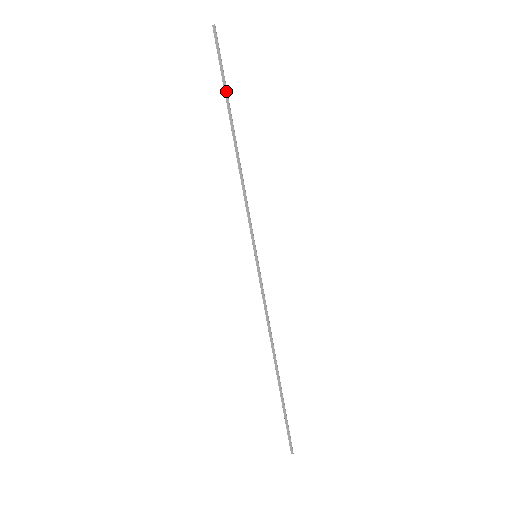
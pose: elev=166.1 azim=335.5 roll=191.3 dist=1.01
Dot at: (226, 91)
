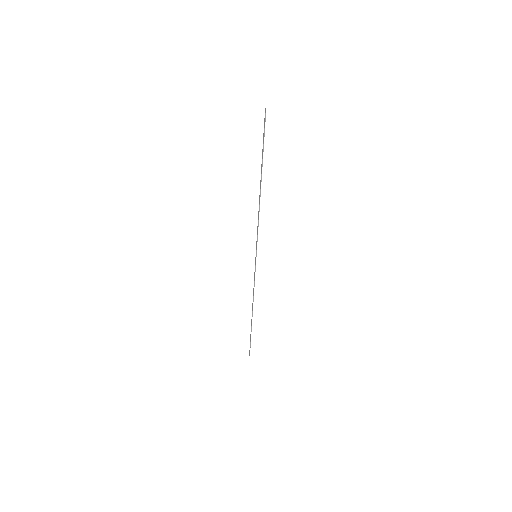
Dot at: (262, 155)
